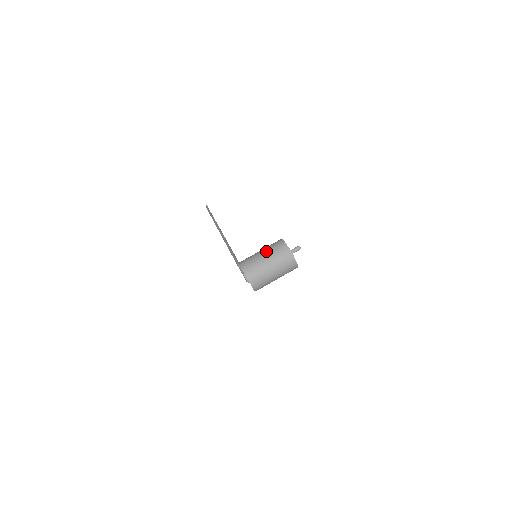
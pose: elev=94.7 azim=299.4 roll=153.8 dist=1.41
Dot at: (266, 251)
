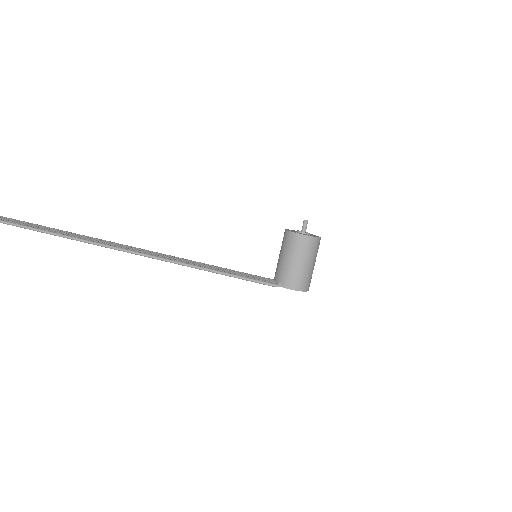
Dot at: (303, 259)
